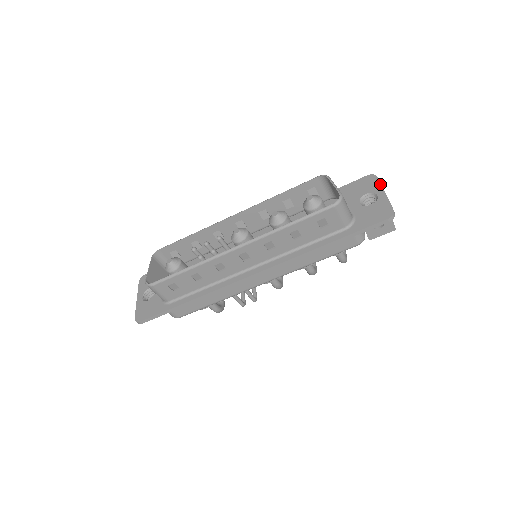
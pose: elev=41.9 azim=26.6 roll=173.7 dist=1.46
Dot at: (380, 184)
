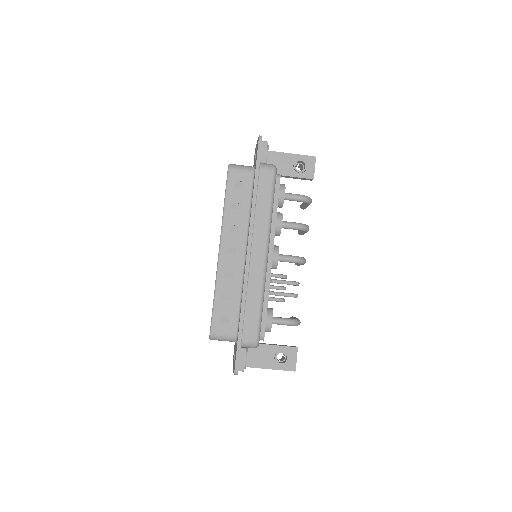
Dot at: occluded
